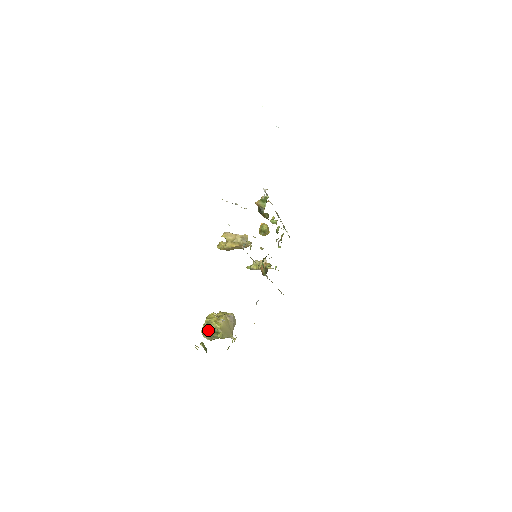
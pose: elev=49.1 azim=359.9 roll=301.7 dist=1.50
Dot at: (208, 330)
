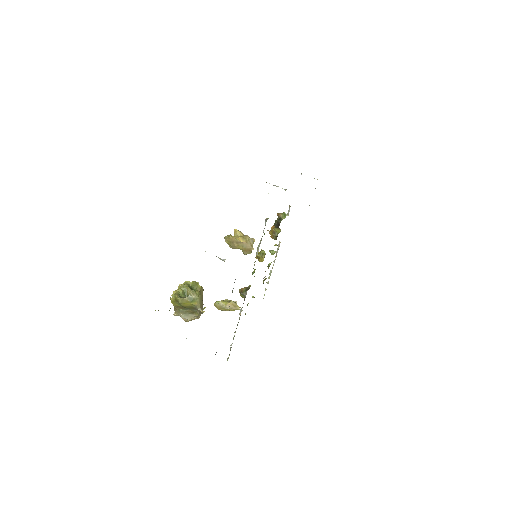
Dot at: (187, 285)
